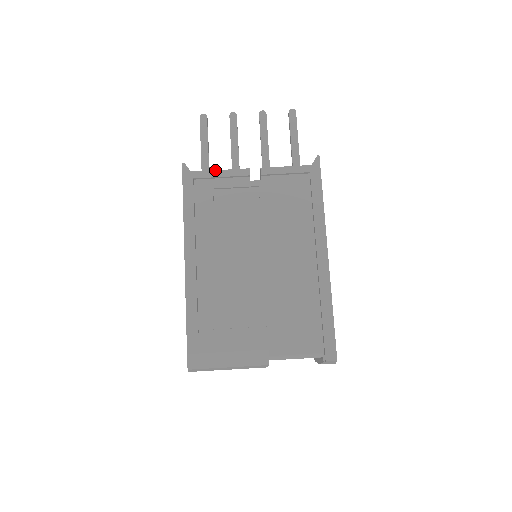
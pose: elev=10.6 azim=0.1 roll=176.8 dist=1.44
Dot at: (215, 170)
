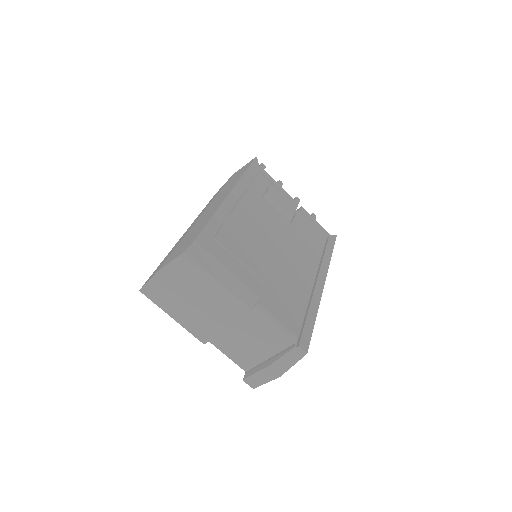
Dot at: (274, 180)
